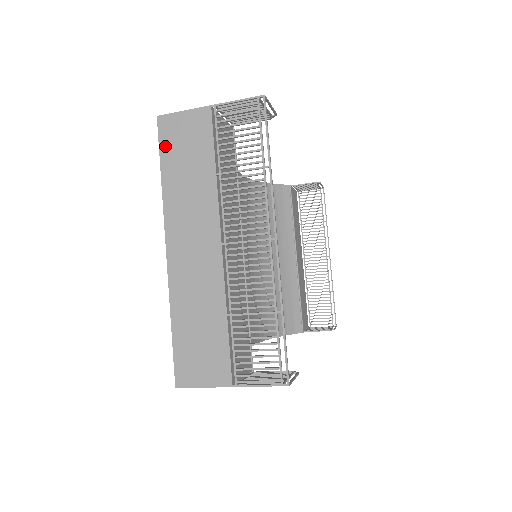
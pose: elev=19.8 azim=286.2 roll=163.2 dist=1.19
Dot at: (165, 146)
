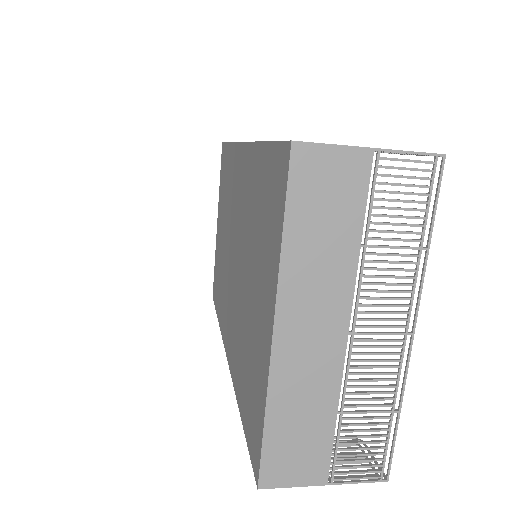
Dot at: (297, 190)
